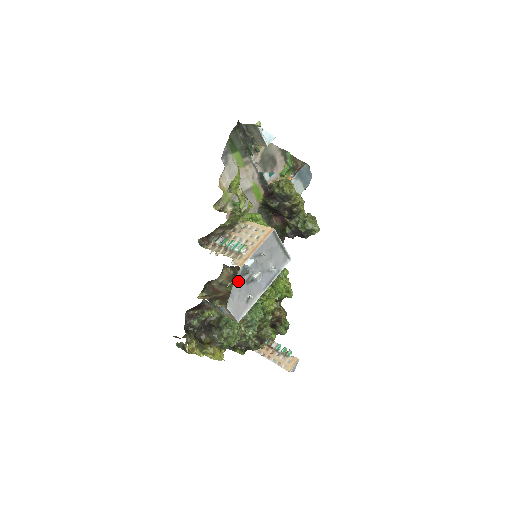
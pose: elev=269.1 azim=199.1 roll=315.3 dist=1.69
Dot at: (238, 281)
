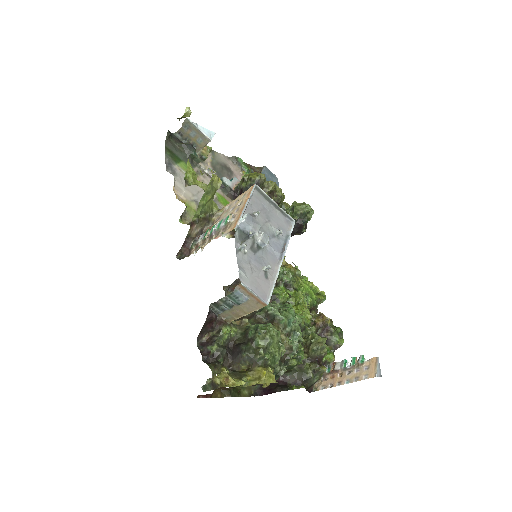
Dot at: (240, 247)
